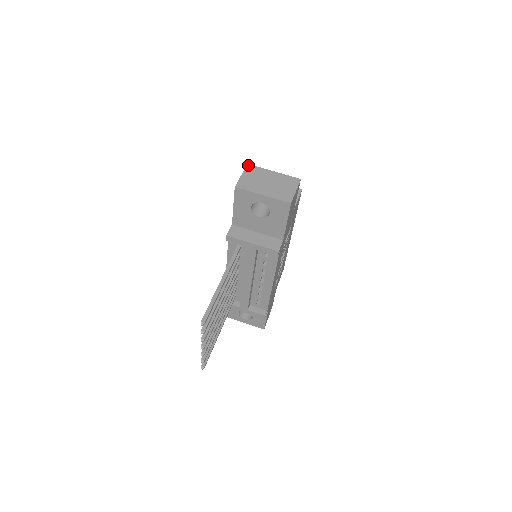
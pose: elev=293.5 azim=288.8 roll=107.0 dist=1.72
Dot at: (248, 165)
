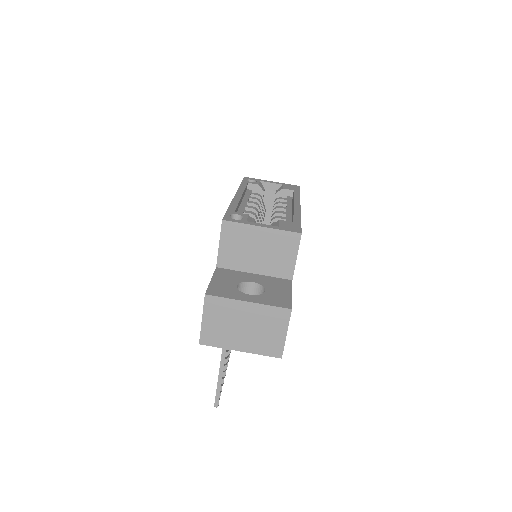
Dot at: (206, 297)
